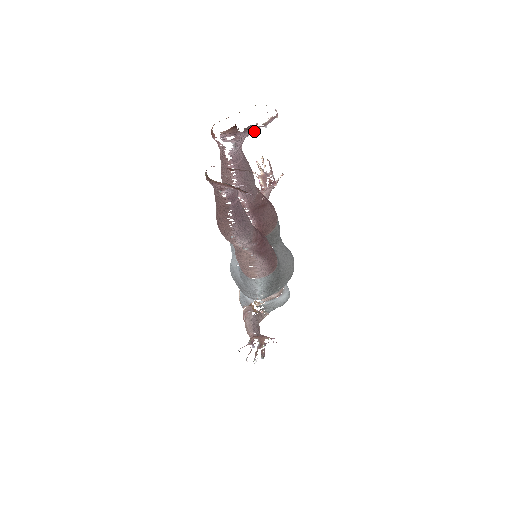
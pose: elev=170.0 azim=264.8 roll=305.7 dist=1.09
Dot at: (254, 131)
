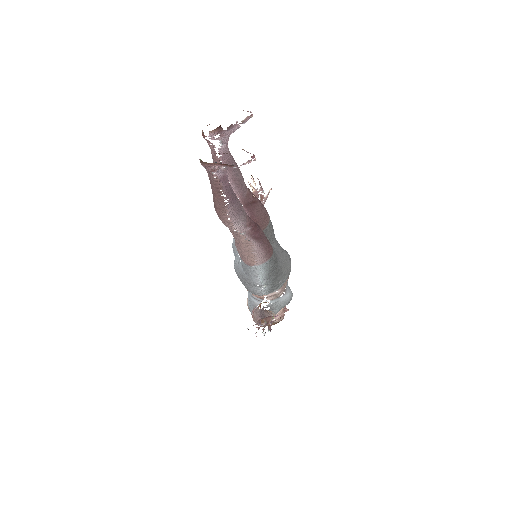
Dot at: (235, 129)
